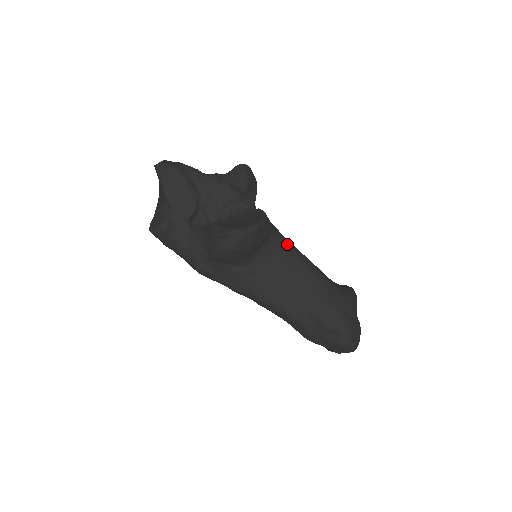
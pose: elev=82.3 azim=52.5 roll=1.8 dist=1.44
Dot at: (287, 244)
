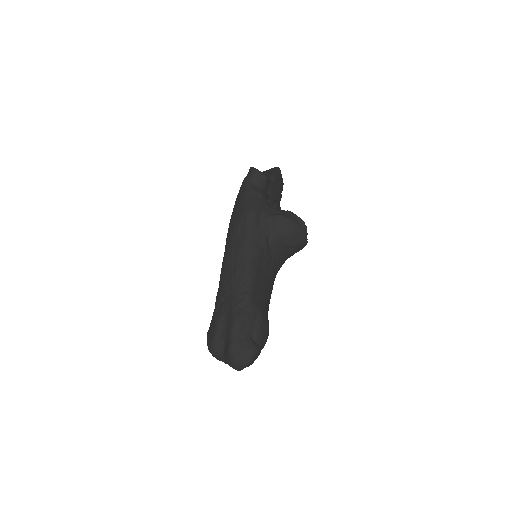
Dot at: occluded
